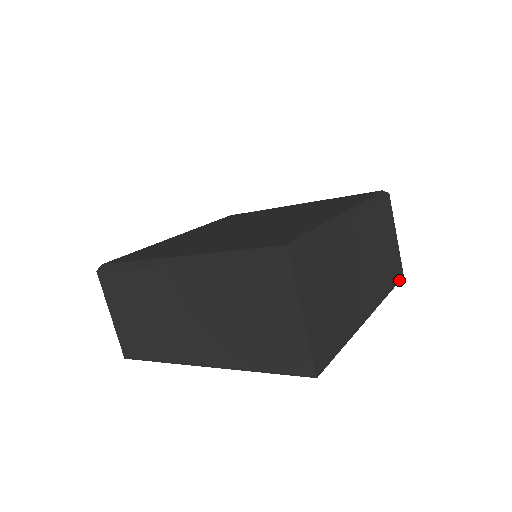
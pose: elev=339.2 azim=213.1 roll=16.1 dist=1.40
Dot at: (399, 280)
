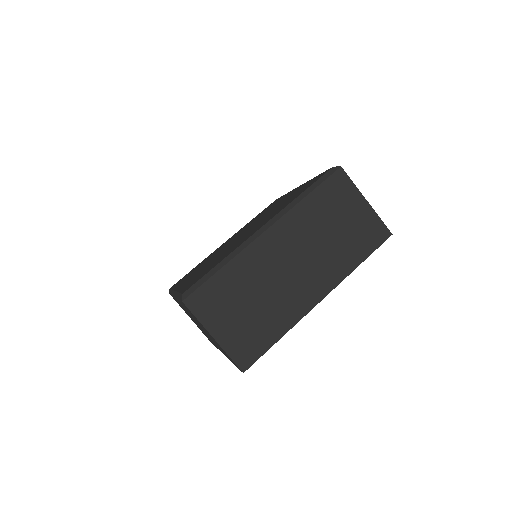
Dot at: (381, 243)
